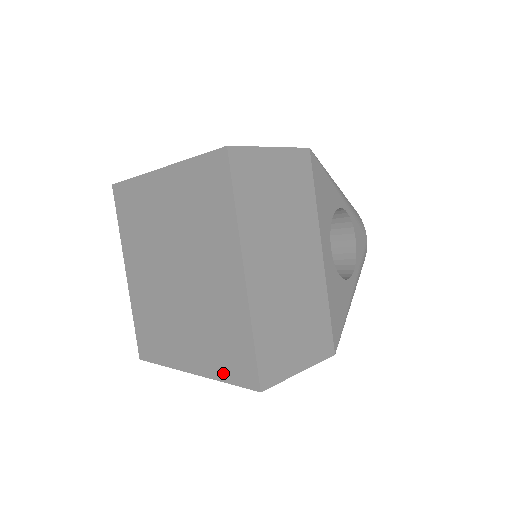
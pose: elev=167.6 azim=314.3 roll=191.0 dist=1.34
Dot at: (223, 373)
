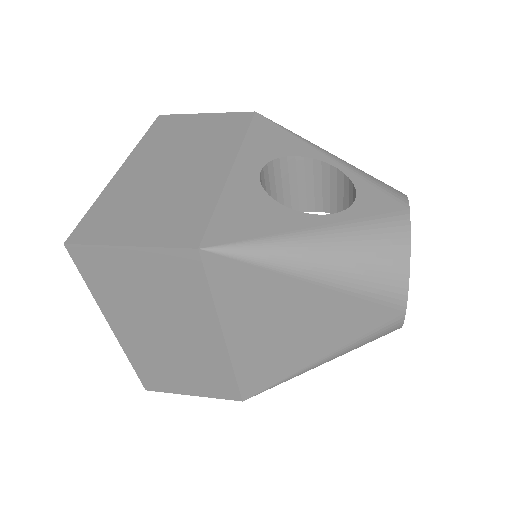
Dot at: occluded
